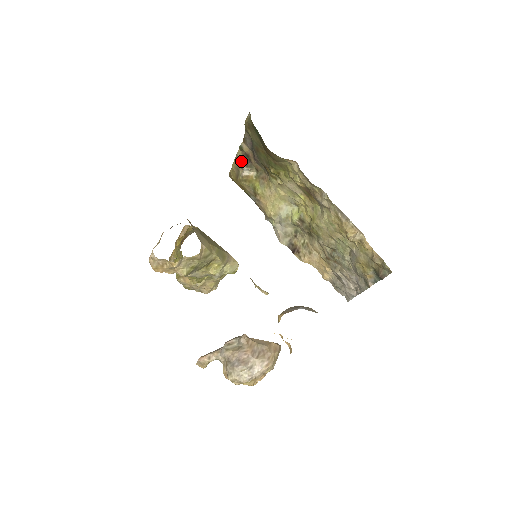
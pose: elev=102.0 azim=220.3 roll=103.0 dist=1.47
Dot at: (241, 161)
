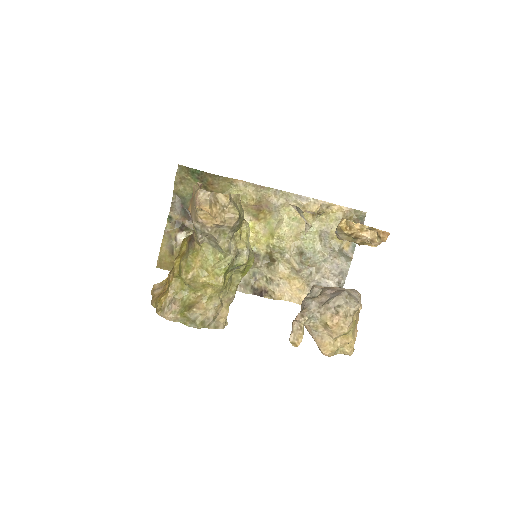
Dot at: (173, 231)
